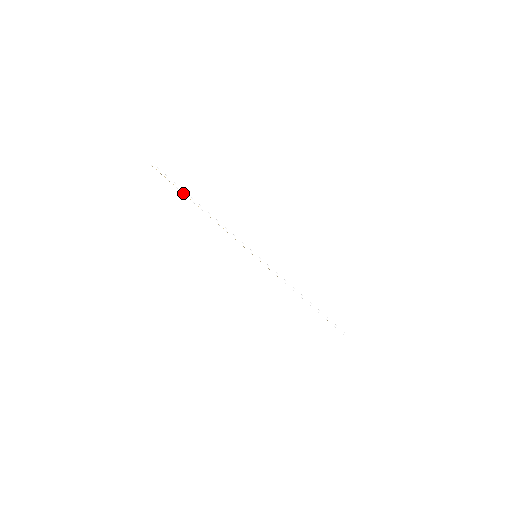
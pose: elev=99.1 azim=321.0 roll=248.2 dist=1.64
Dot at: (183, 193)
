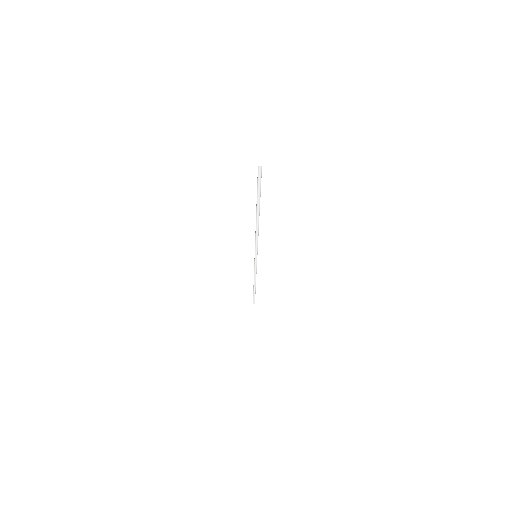
Dot at: (257, 200)
